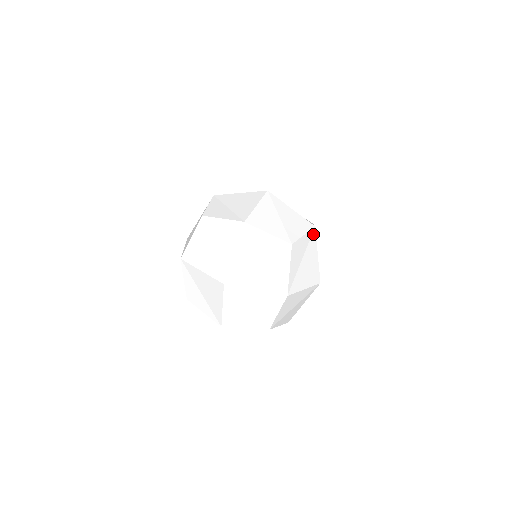
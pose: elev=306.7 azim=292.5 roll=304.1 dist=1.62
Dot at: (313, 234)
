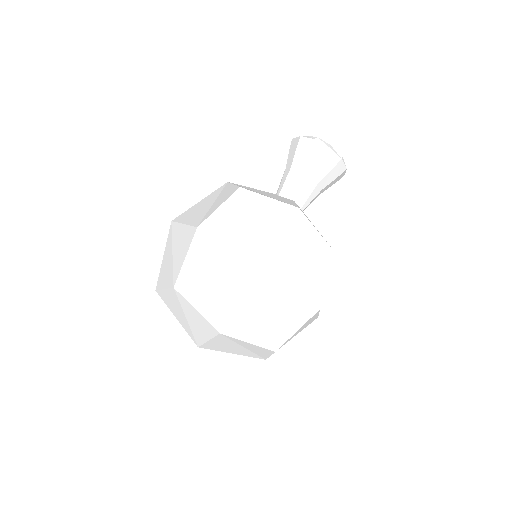
Dot at: occluded
